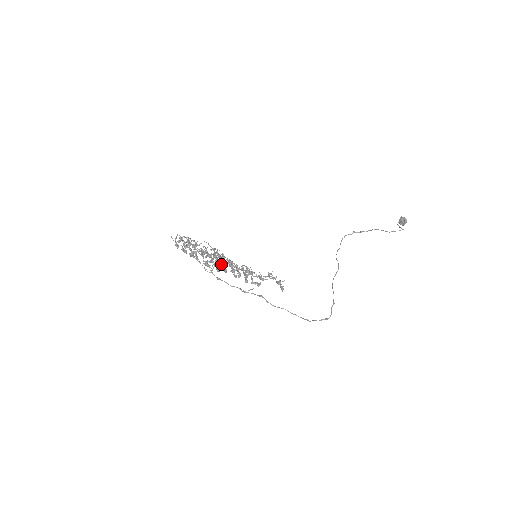
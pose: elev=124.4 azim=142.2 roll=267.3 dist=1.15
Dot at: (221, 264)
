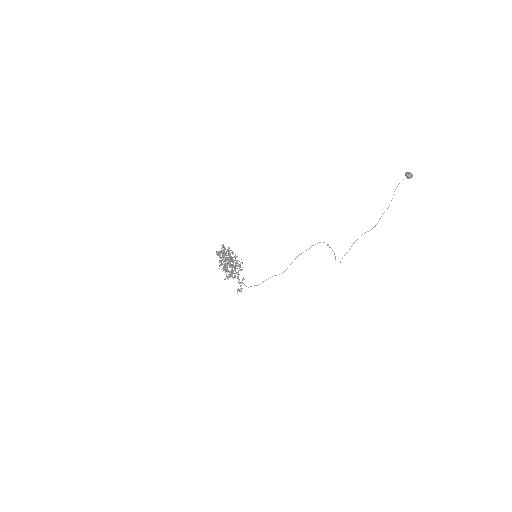
Dot at: occluded
